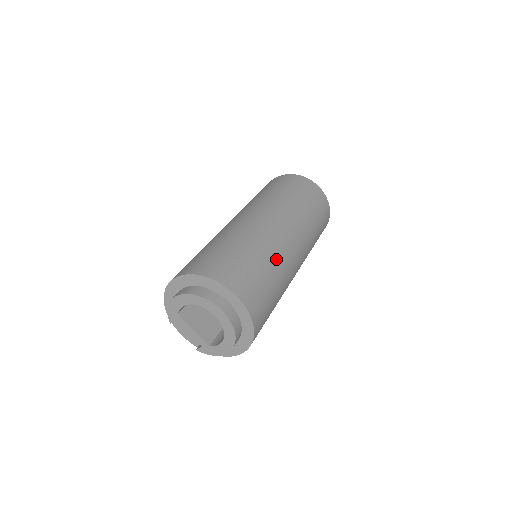
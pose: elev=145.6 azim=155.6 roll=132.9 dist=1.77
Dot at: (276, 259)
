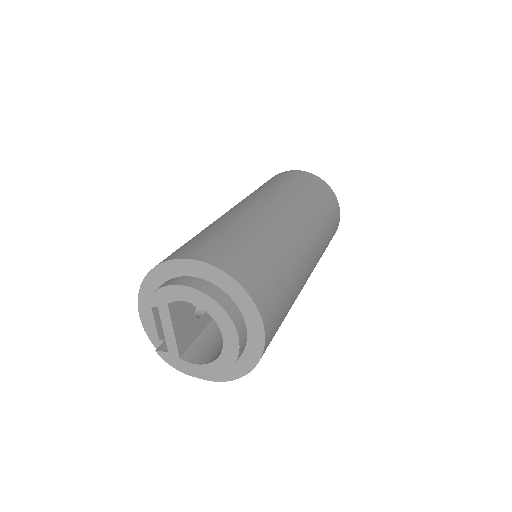
Dot at: (298, 287)
